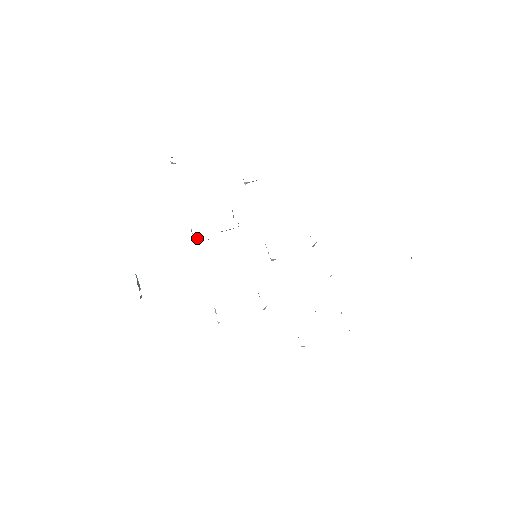
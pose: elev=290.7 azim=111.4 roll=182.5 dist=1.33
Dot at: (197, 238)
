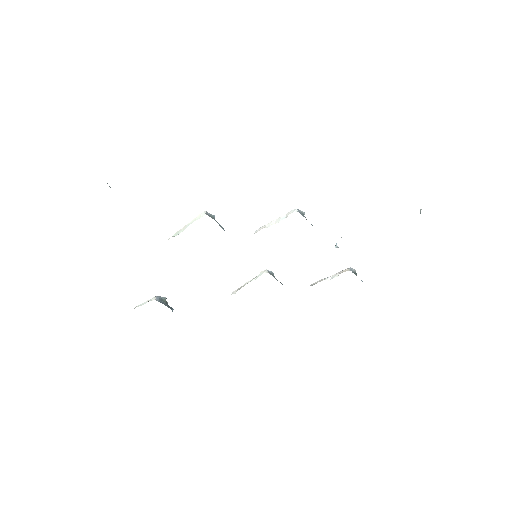
Dot at: occluded
